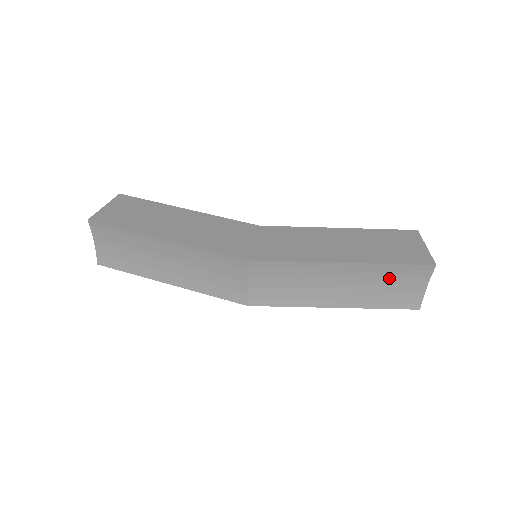
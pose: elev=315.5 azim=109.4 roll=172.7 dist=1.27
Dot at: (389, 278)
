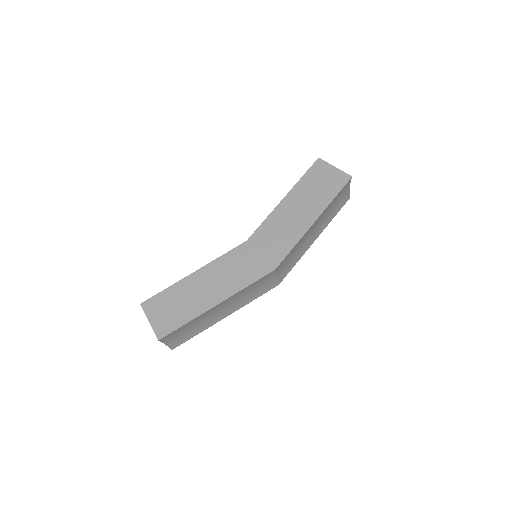
Dot at: (334, 203)
